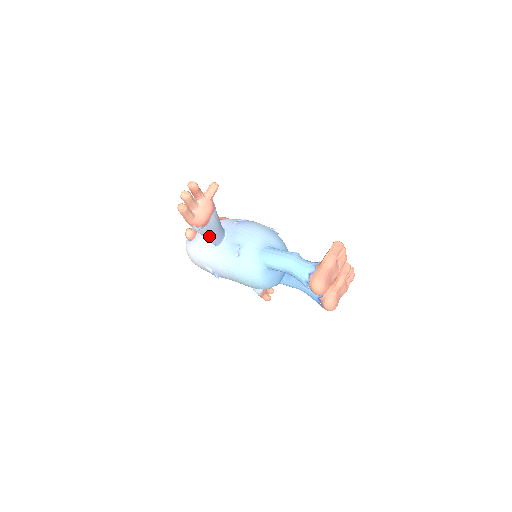
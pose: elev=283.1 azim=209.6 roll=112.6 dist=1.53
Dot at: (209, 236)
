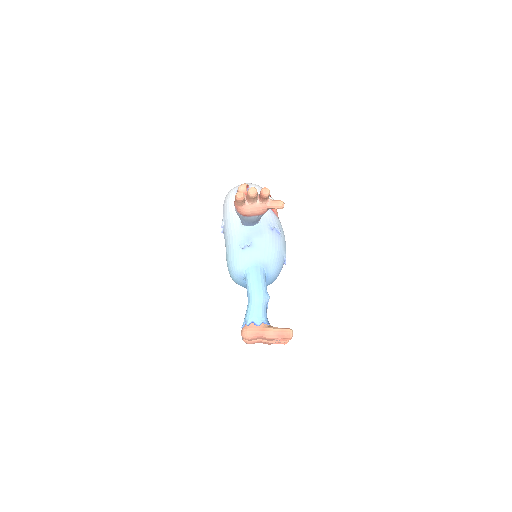
Dot at: (241, 218)
